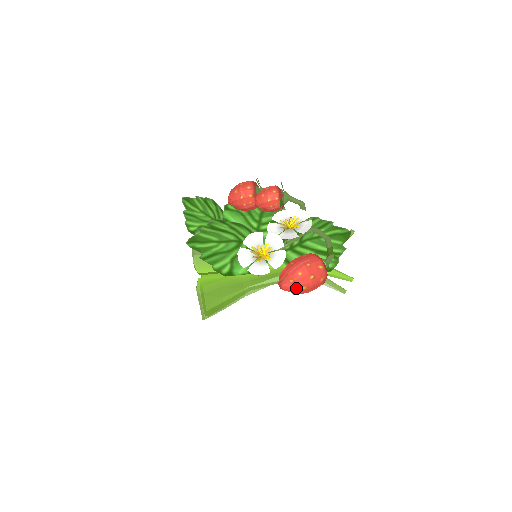
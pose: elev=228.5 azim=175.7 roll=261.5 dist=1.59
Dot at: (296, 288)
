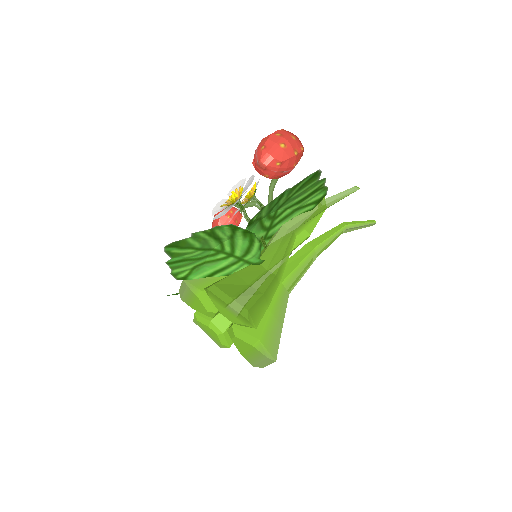
Dot at: (274, 150)
